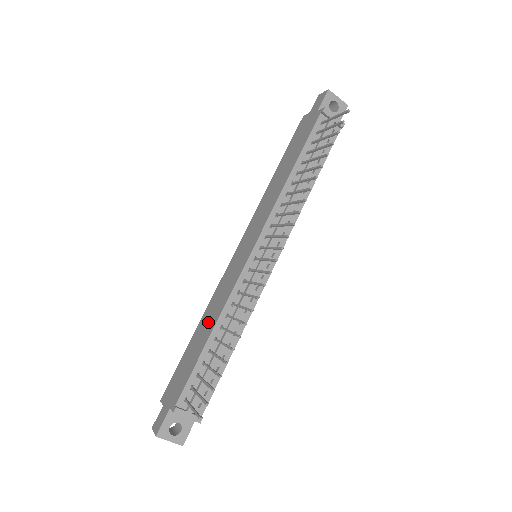
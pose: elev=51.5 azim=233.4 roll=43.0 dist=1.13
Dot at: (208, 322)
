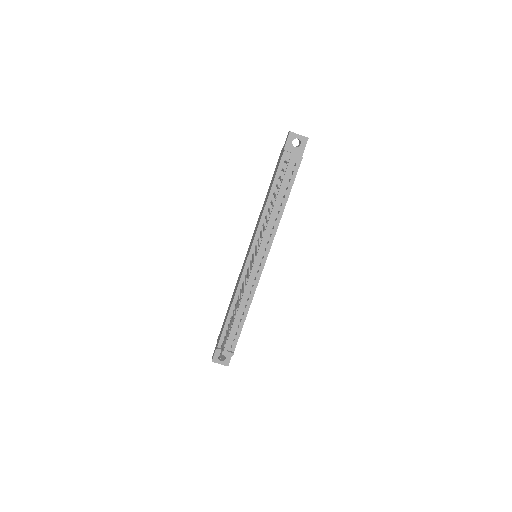
Dot at: (232, 299)
